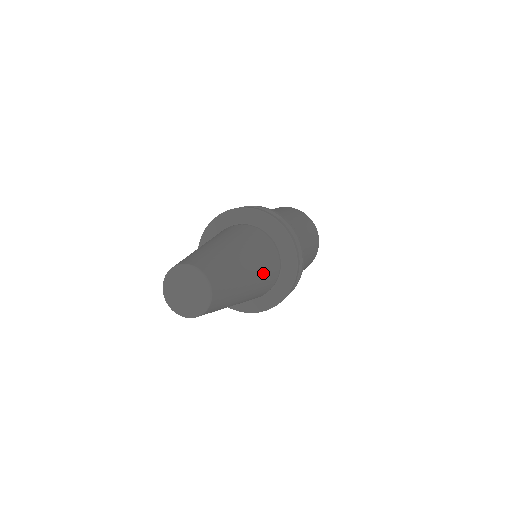
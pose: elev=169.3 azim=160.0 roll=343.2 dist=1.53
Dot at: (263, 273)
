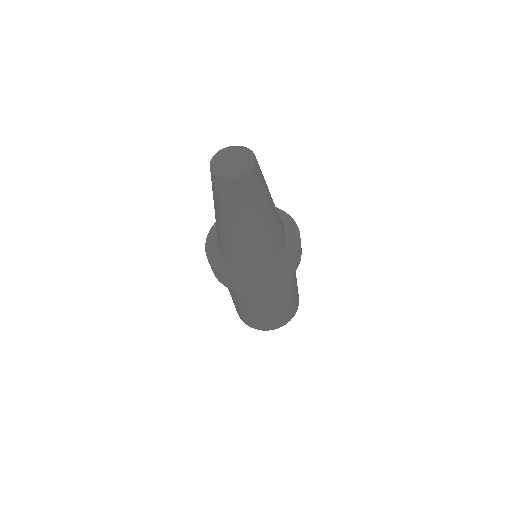
Dot at: (270, 233)
